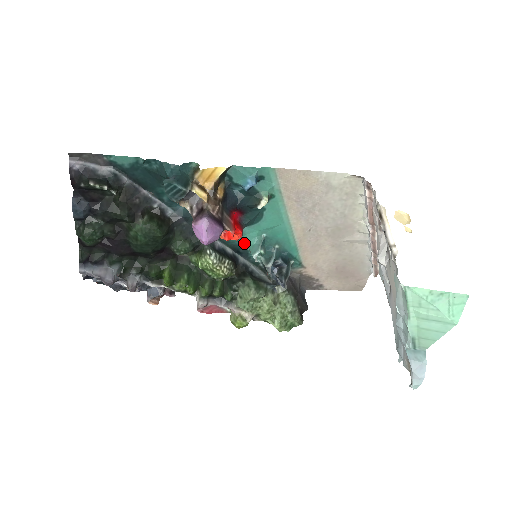
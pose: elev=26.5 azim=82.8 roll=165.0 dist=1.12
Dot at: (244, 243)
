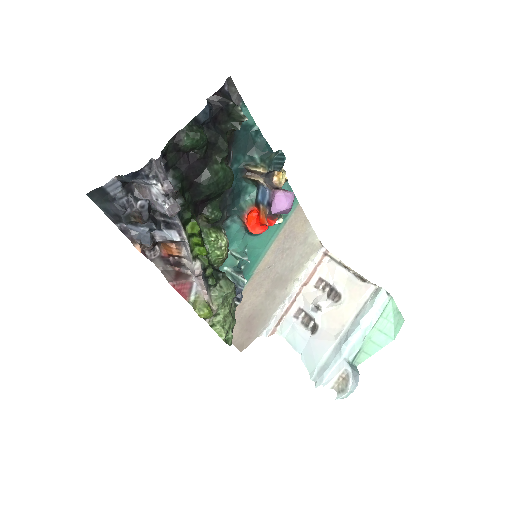
Dot at: (231, 247)
